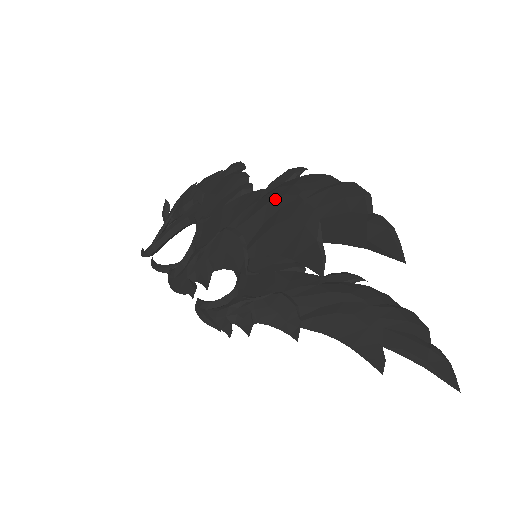
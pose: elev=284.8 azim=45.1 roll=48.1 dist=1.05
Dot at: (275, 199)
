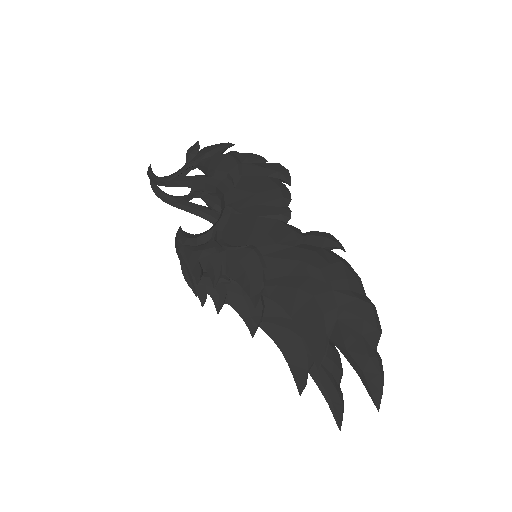
Dot at: (310, 264)
